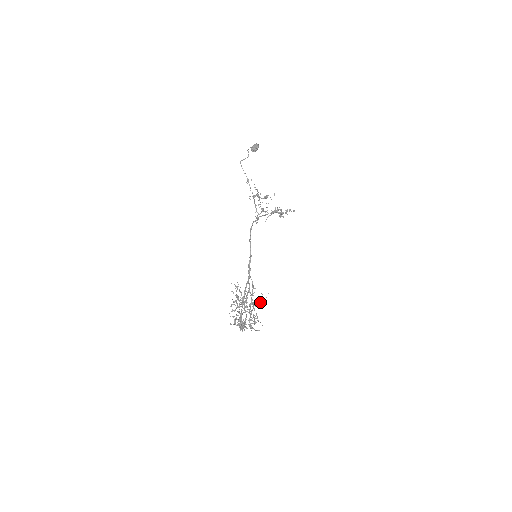
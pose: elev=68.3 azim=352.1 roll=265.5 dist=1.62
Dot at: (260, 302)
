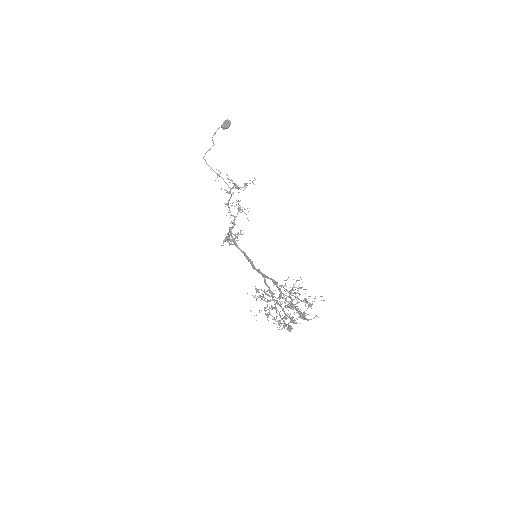
Dot at: occluded
